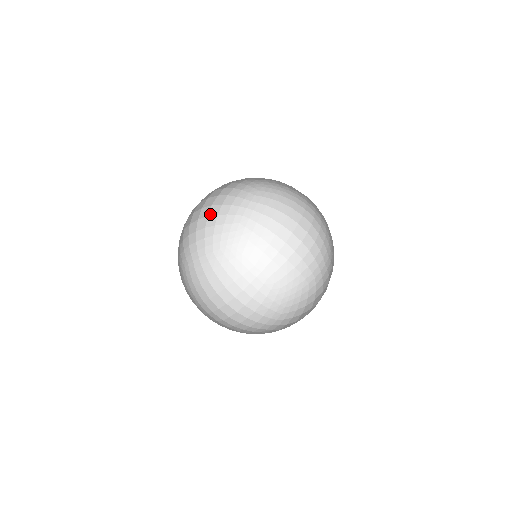
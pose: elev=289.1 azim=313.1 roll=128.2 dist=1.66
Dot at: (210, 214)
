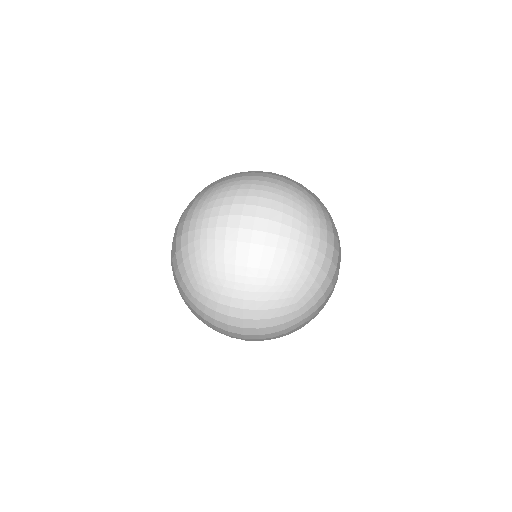
Dot at: (179, 222)
